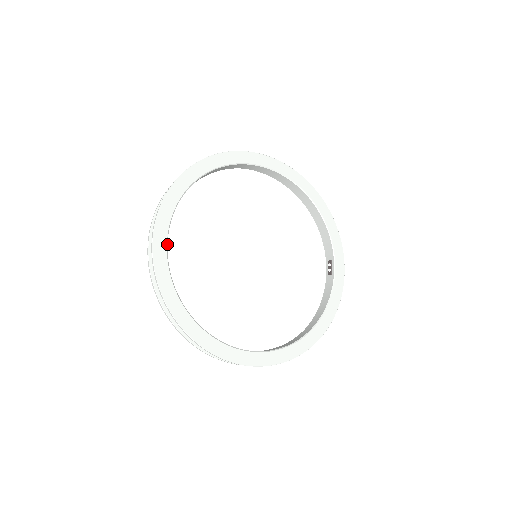
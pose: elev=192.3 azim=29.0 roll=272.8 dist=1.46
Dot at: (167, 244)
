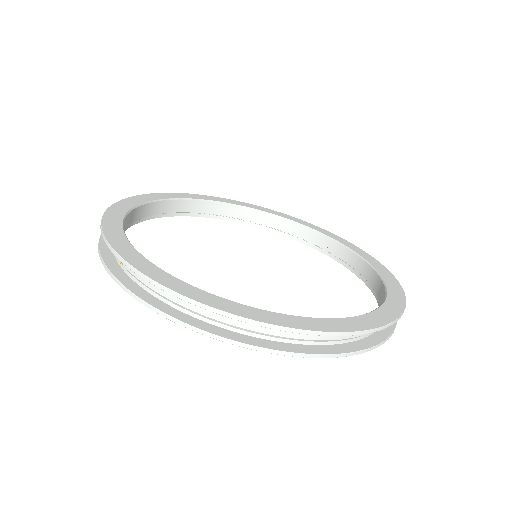
Dot at: (196, 200)
